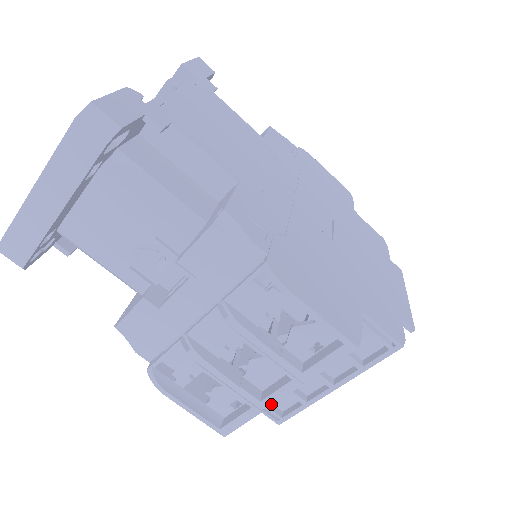
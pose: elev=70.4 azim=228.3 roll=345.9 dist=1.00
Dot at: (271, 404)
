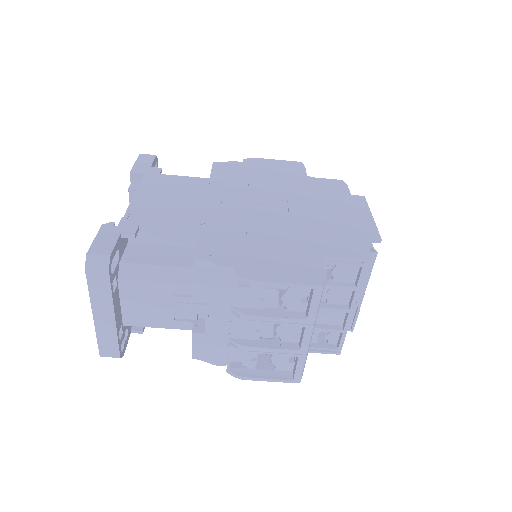
Dot at: (307, 348)
